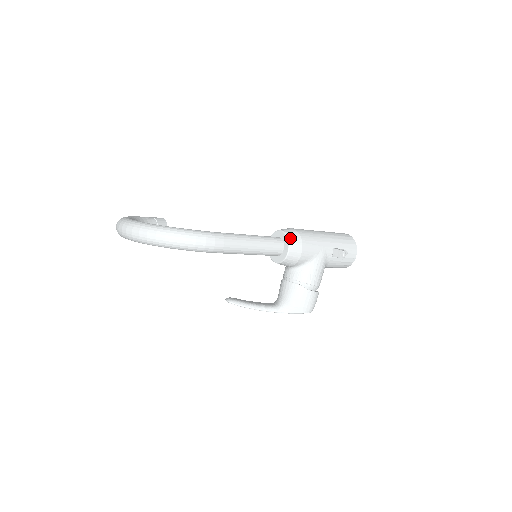
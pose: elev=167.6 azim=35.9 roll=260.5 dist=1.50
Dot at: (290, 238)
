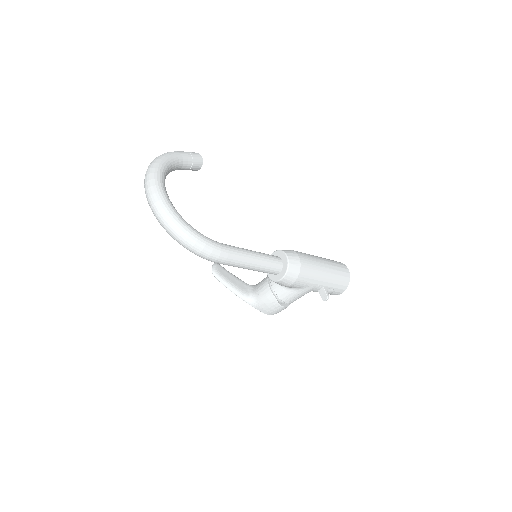
Dot at: (289, 271)
